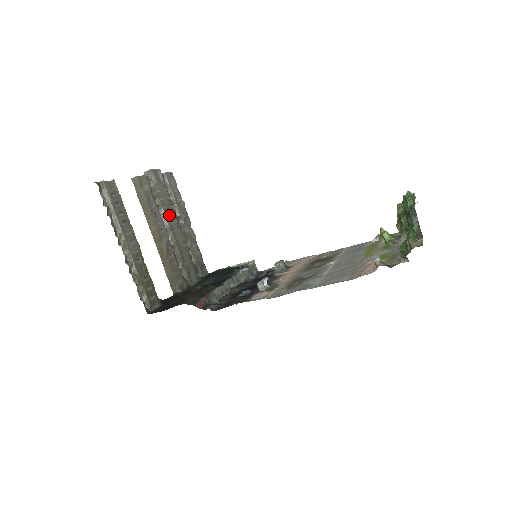
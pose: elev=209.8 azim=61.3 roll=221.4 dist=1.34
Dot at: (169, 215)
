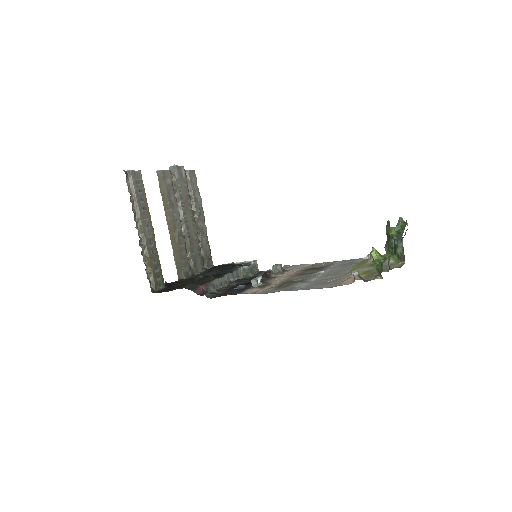
Dot at: (185, 208)
